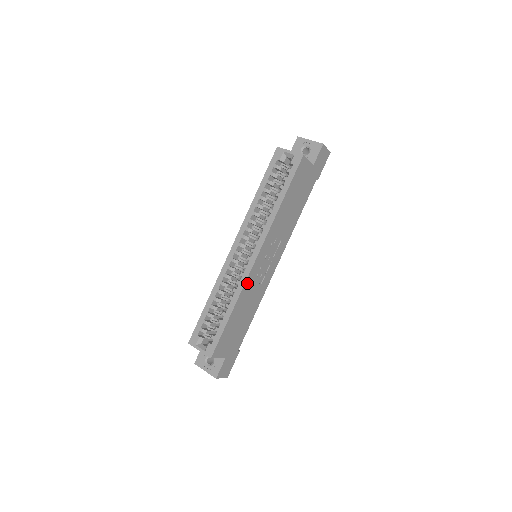
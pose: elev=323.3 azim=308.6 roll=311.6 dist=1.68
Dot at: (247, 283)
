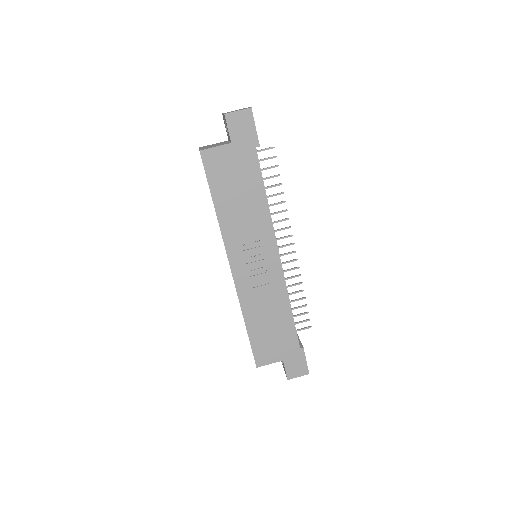
Dot at: (242, 294)
